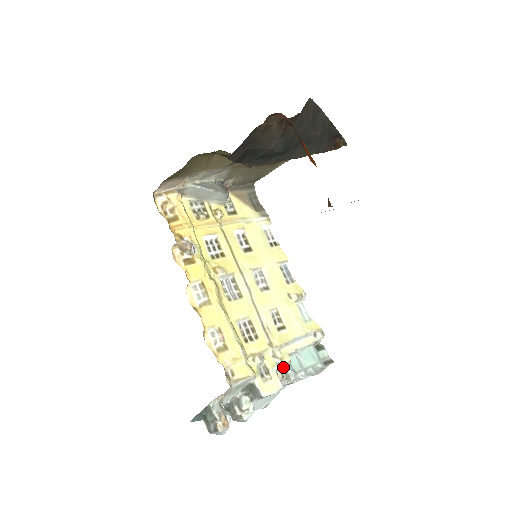
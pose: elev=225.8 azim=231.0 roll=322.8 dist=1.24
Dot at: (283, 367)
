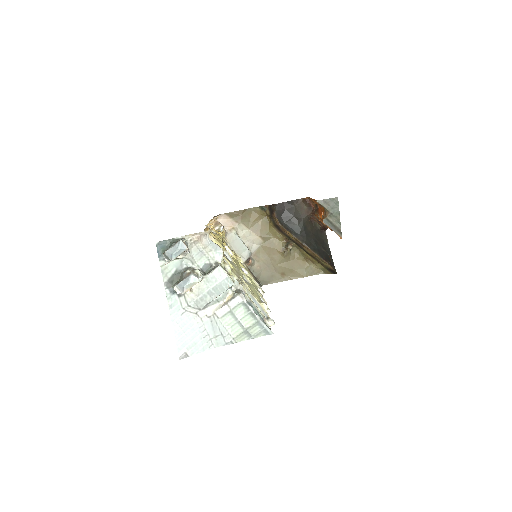
Dot at: (239, 289)
